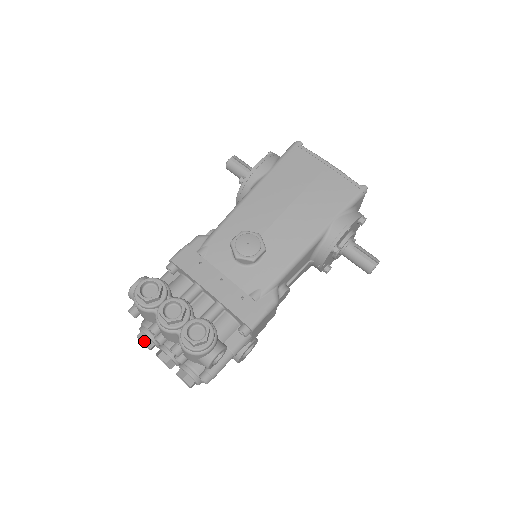
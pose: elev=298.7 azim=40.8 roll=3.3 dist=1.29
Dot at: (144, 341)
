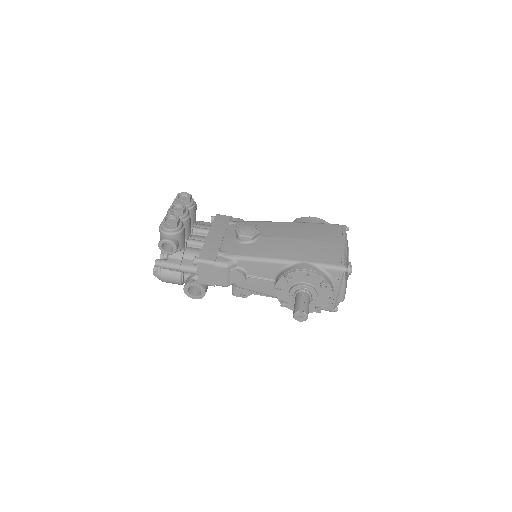
Dot at: occluded
